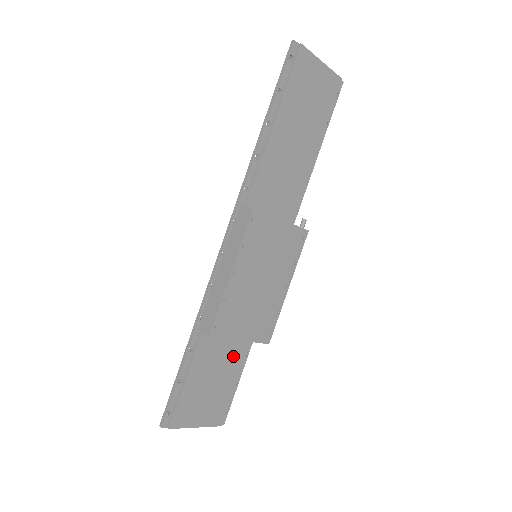
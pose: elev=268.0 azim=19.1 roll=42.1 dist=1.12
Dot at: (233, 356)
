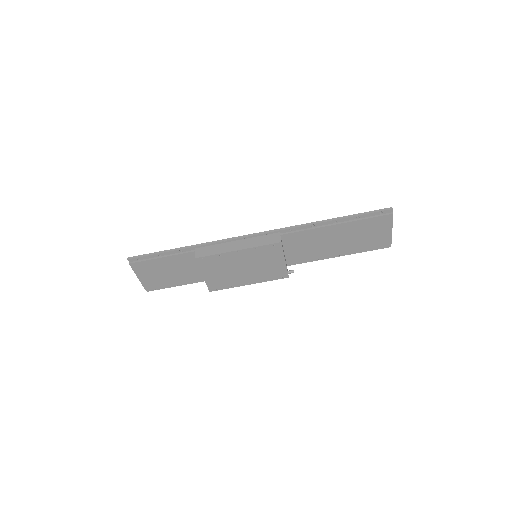
Dot at: (190, 275)
